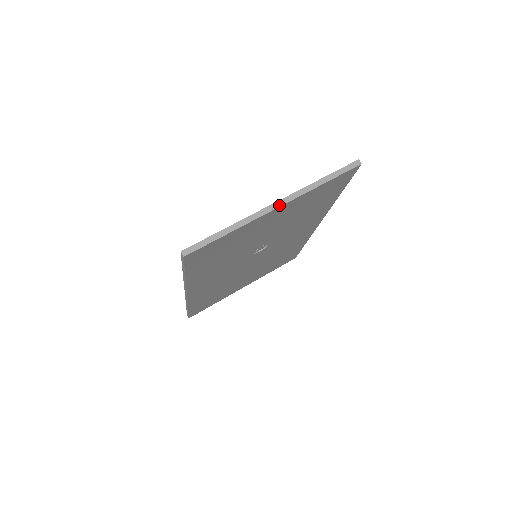
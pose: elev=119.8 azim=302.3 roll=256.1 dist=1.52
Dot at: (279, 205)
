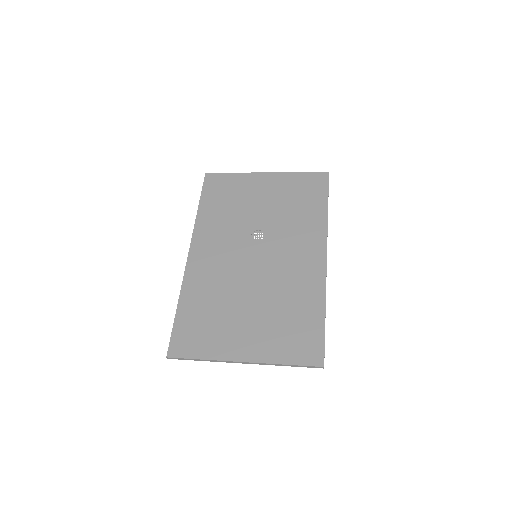
Dot at: (267, 173)
